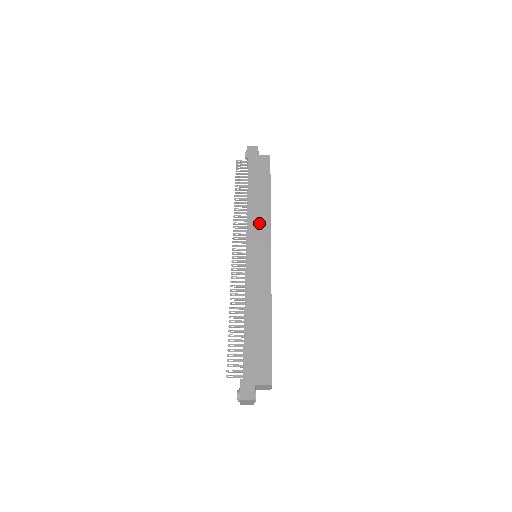
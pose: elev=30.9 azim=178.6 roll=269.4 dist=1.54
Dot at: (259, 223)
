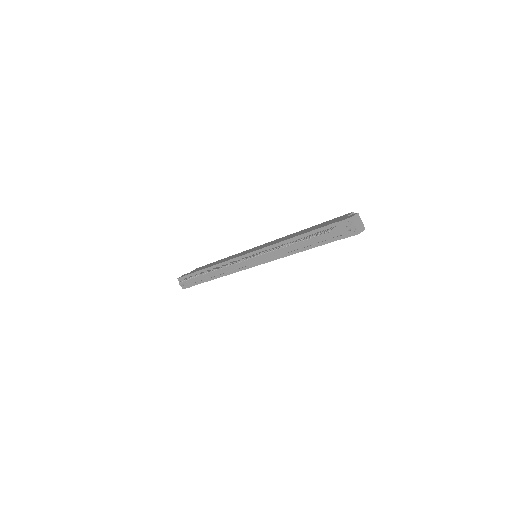
Dot at: occluded
